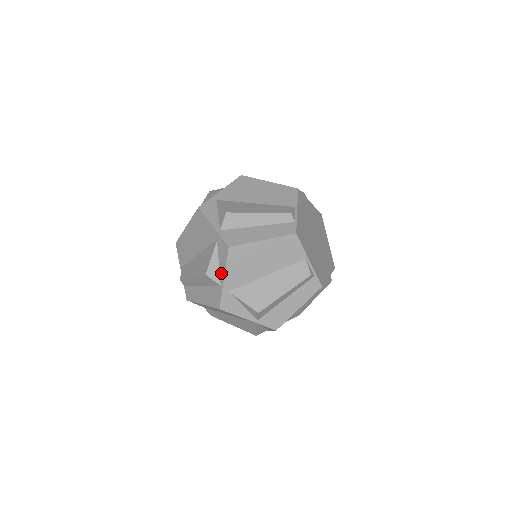
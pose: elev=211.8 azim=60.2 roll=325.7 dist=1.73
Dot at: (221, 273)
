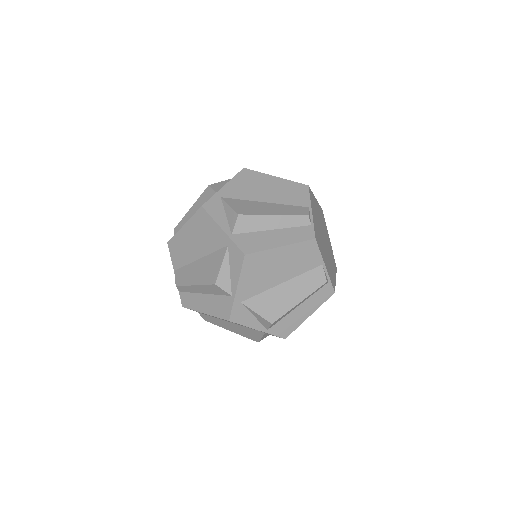
Dot at: (233, 282)
